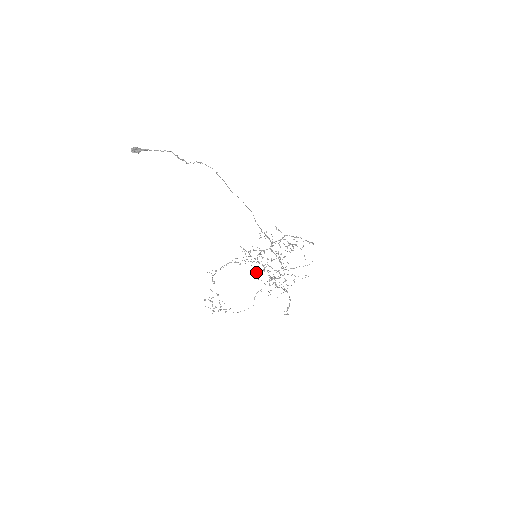
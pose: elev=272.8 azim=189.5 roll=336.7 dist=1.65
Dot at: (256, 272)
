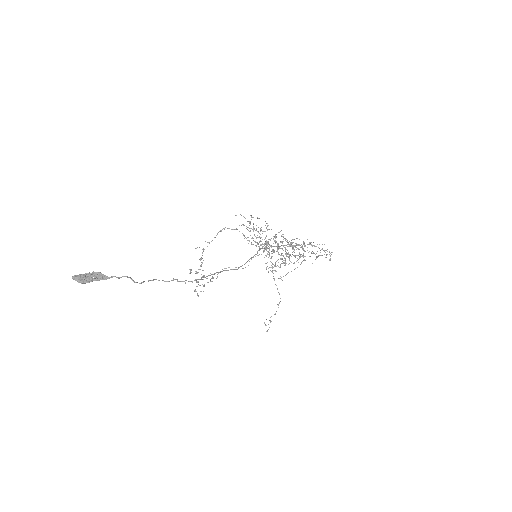
Dot at: occluded
